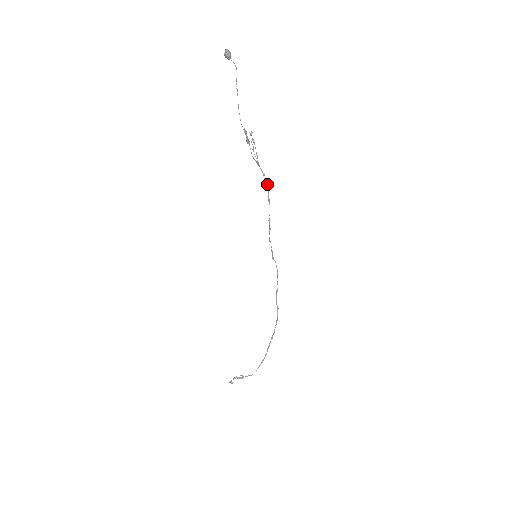
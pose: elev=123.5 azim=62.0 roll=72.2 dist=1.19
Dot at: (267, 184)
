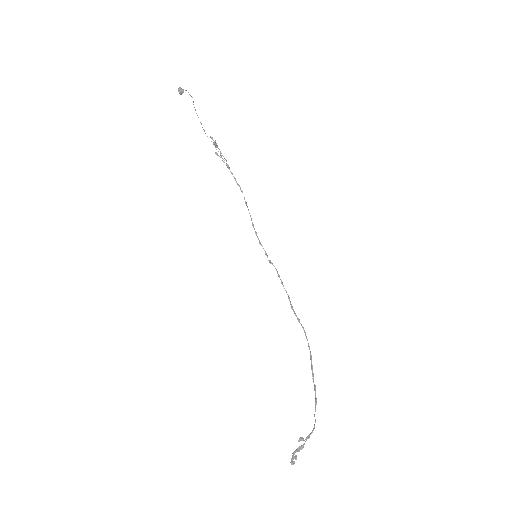
Dot at: (240, 187)
